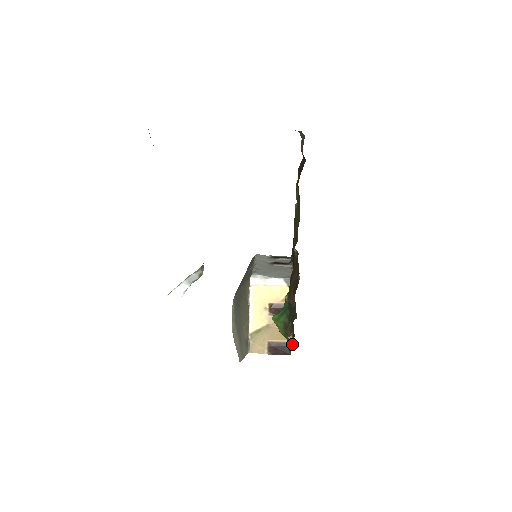
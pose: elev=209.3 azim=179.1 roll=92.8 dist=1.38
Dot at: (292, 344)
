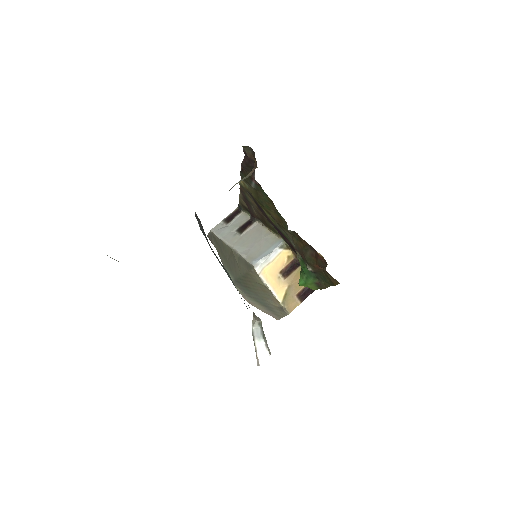
Dot at: occluded
